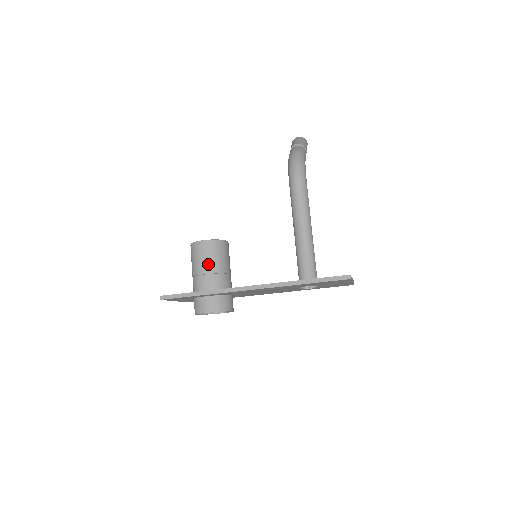
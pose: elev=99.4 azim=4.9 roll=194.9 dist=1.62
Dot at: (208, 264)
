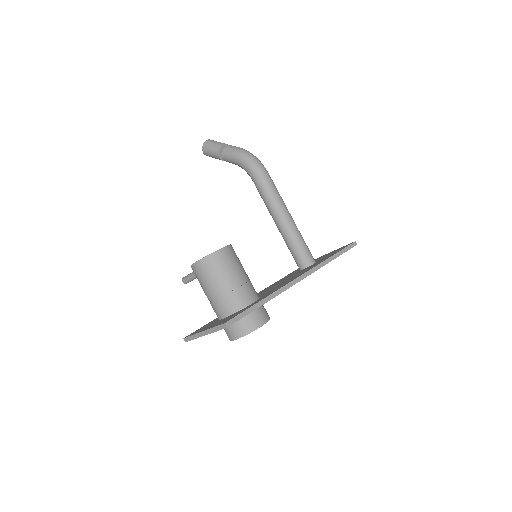
Dot at: (240, 272)
